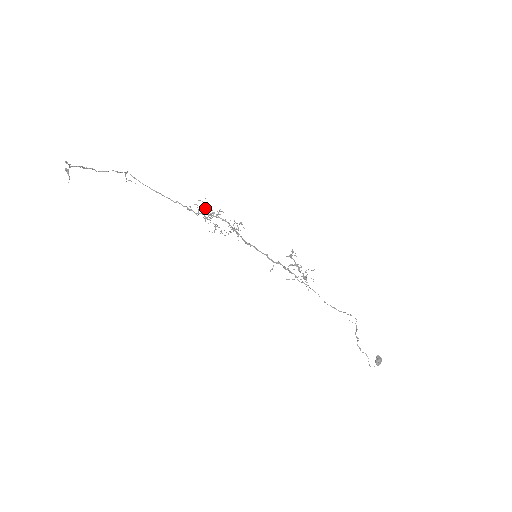
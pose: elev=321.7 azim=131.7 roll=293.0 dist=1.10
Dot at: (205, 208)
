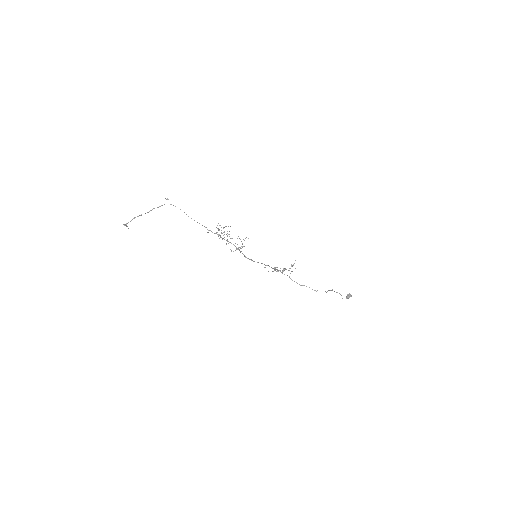
Dot at: (219, 230)
